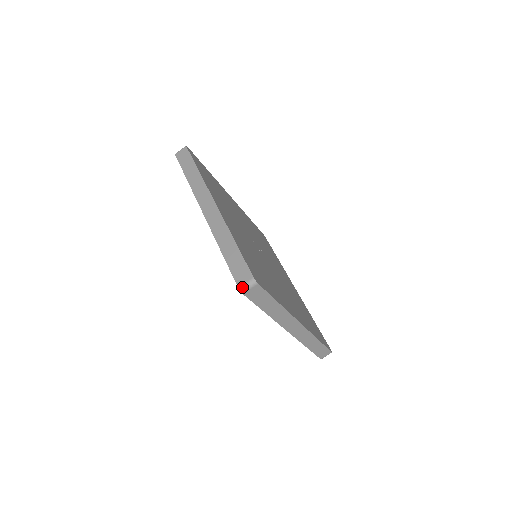
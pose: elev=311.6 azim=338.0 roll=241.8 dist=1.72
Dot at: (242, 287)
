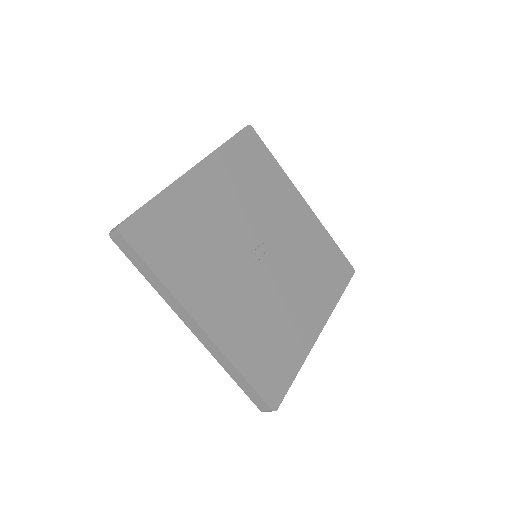
Dot at: occluded
